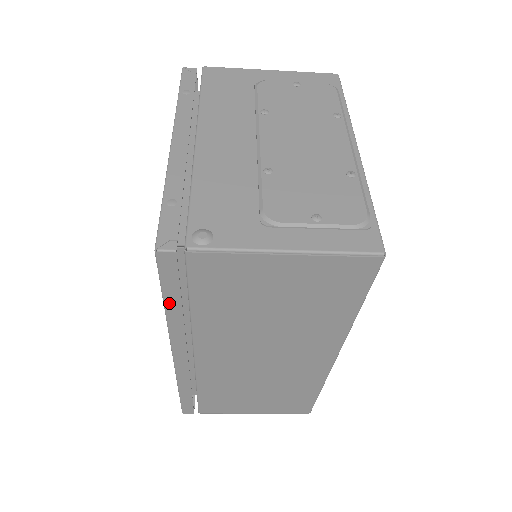
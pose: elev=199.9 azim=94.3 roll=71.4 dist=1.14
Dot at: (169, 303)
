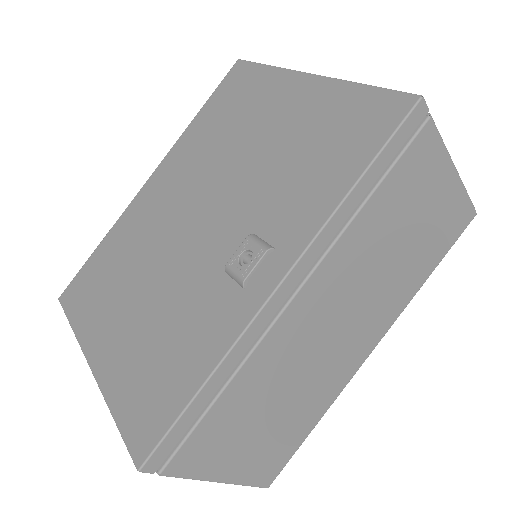
Dot at: (367, 177)
